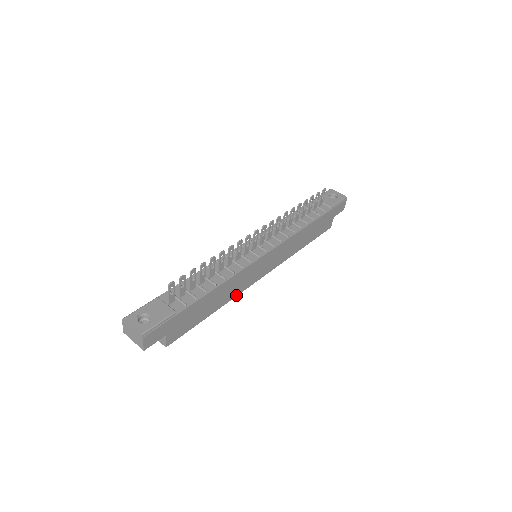
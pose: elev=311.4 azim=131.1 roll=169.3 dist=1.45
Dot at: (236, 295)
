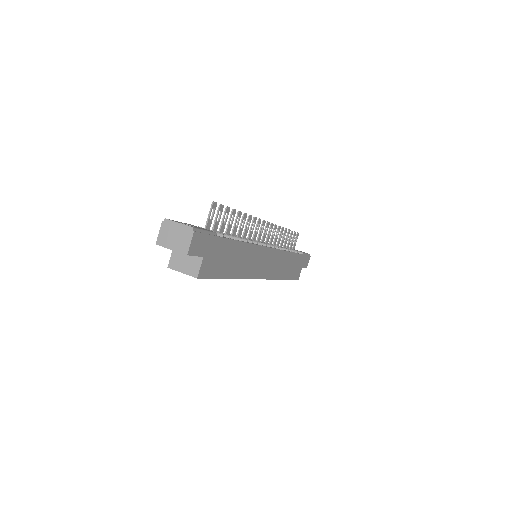
Dot at: (245, 277)
